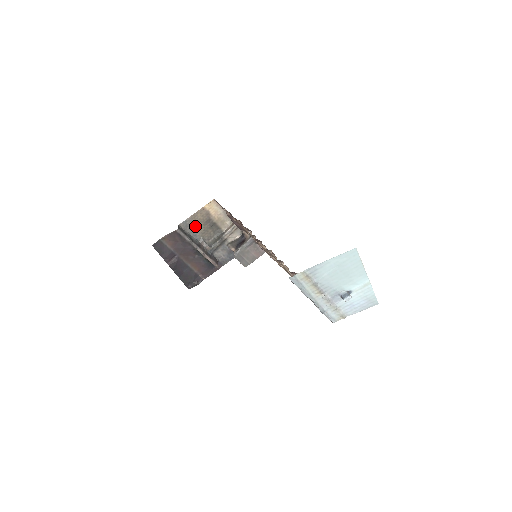
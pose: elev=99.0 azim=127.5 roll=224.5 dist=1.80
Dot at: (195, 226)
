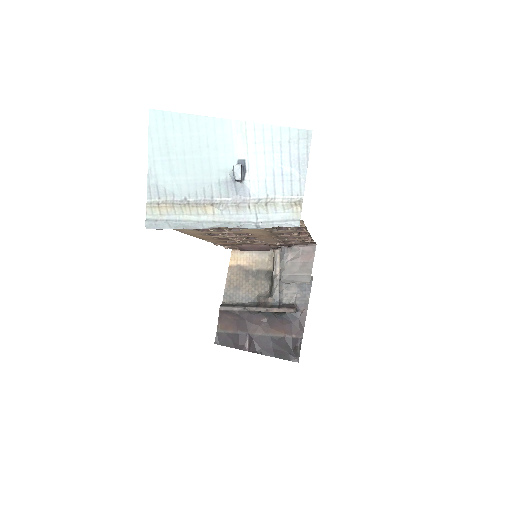
Dot at: (239, 290)
